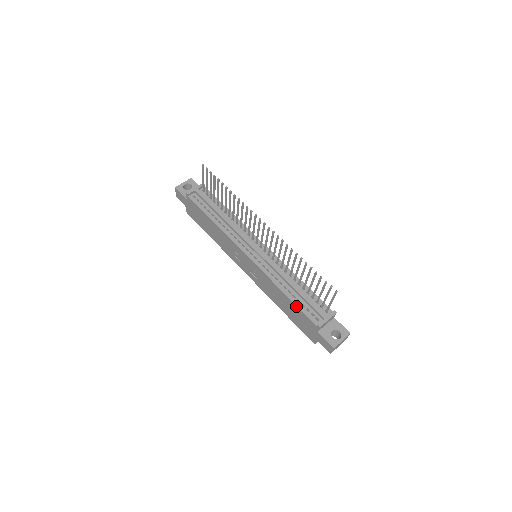
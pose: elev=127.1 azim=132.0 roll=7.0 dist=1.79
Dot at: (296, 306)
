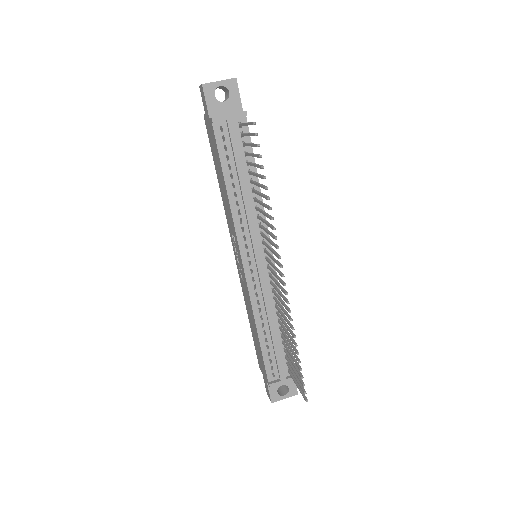
Dot at: (261, 351)
